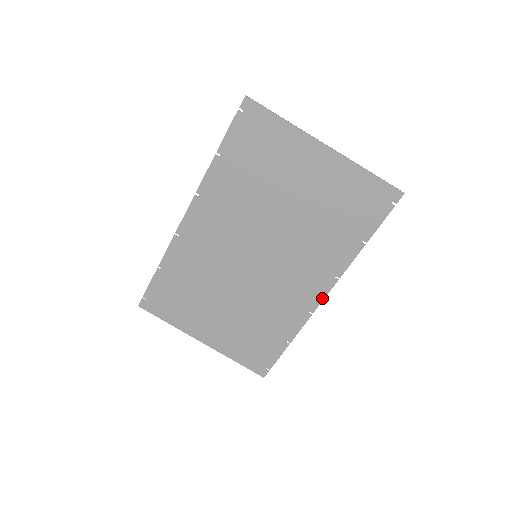
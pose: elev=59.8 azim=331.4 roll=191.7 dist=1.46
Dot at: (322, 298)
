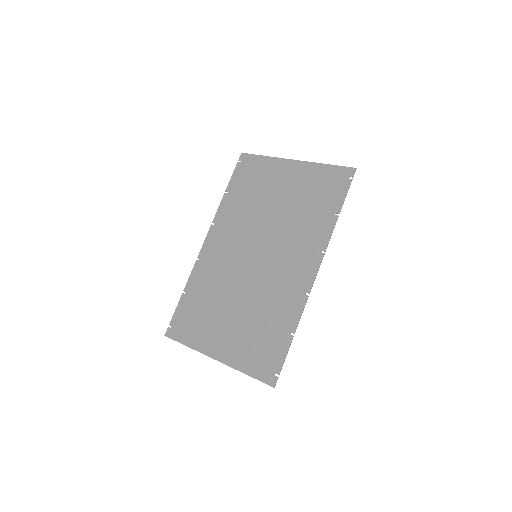
Dot at: (314, 275)
